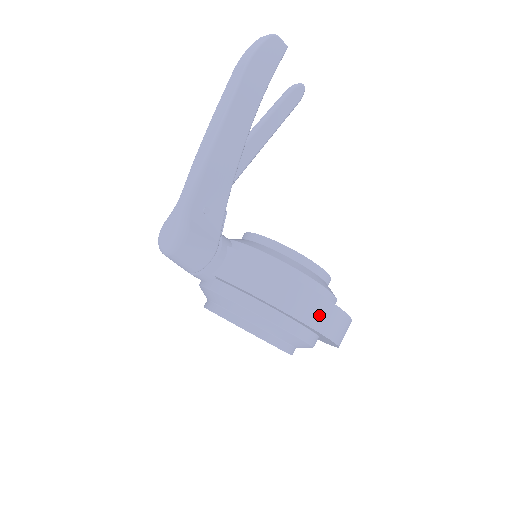
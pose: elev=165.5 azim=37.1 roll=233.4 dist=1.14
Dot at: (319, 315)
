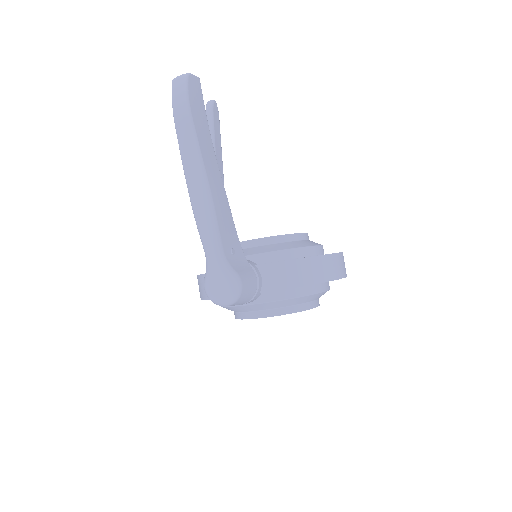
Dot at: (339, 267)
